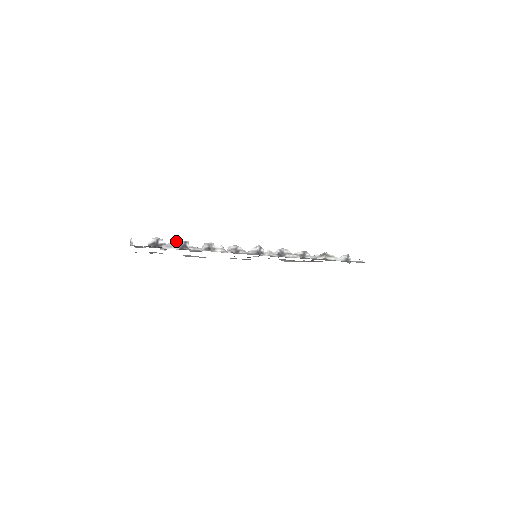
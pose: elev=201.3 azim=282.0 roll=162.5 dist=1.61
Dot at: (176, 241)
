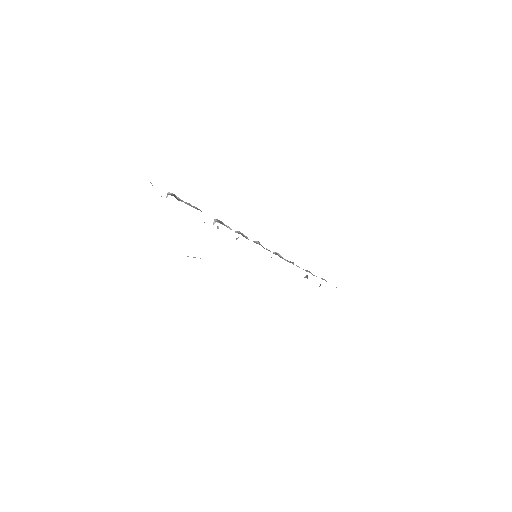
Dot at: occluded
